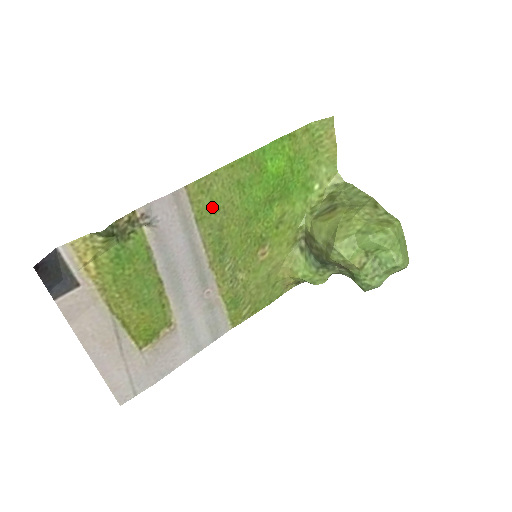
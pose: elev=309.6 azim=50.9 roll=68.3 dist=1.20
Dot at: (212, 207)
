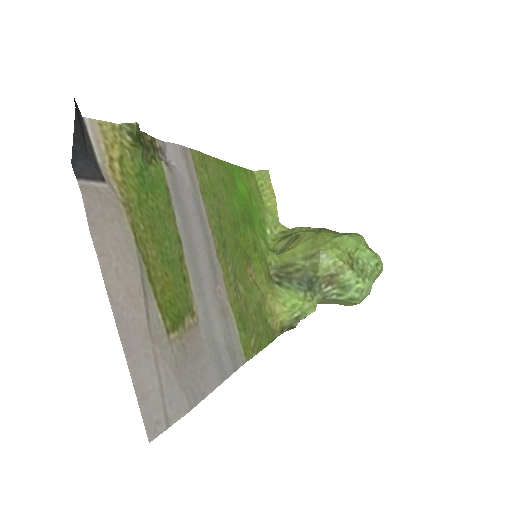
Dot at: (210, 188)
